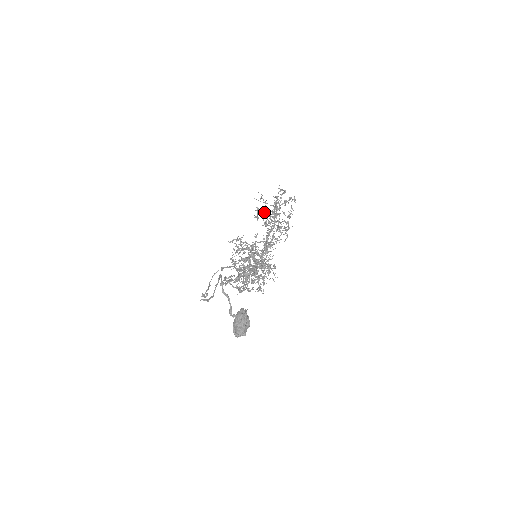
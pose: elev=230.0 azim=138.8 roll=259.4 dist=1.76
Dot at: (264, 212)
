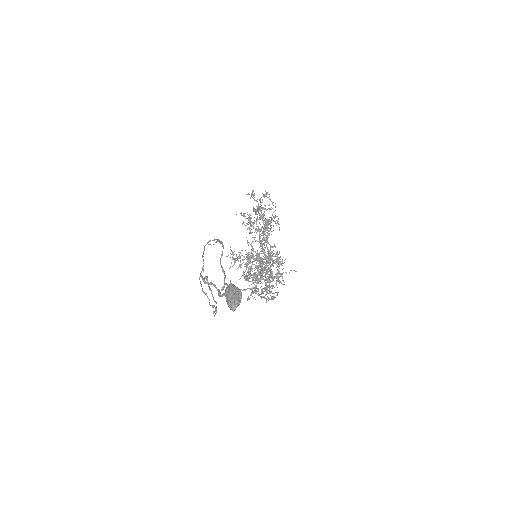
Dot at: occluded
